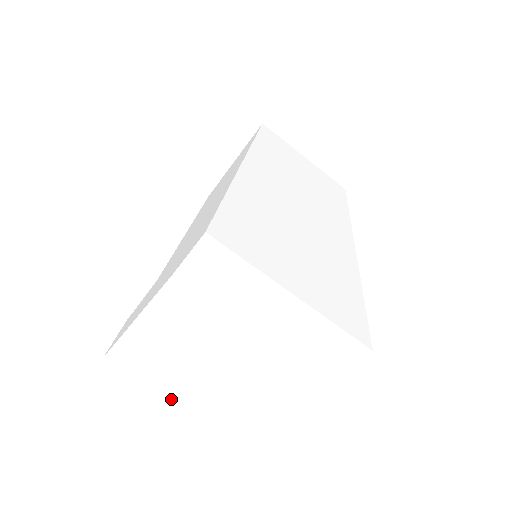
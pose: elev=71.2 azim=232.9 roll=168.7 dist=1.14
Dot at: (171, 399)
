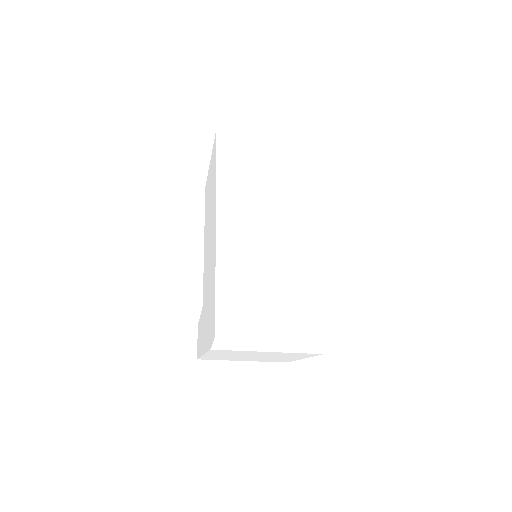
Dot at: occluded
